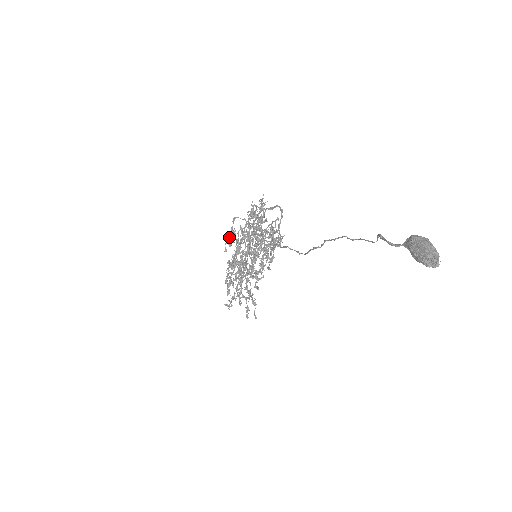
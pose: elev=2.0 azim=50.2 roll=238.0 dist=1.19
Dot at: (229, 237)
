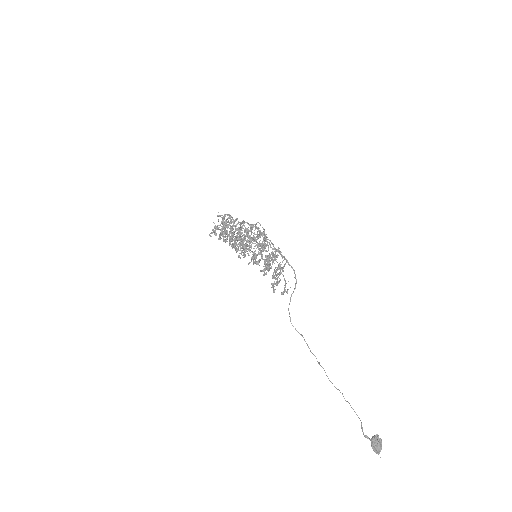
Dot at: (234, 232)
